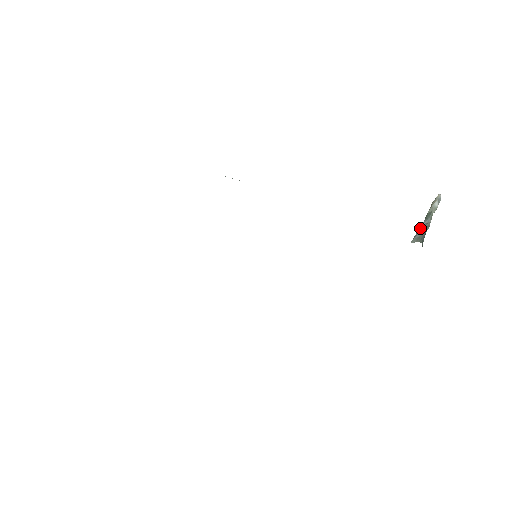
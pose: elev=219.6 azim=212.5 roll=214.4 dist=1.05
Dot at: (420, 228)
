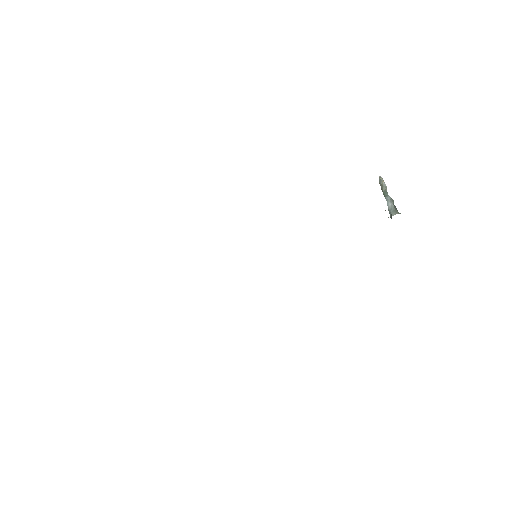
Dot at: (388, 204)
